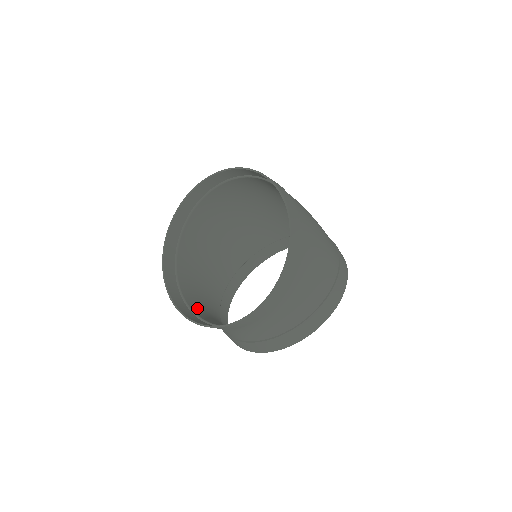
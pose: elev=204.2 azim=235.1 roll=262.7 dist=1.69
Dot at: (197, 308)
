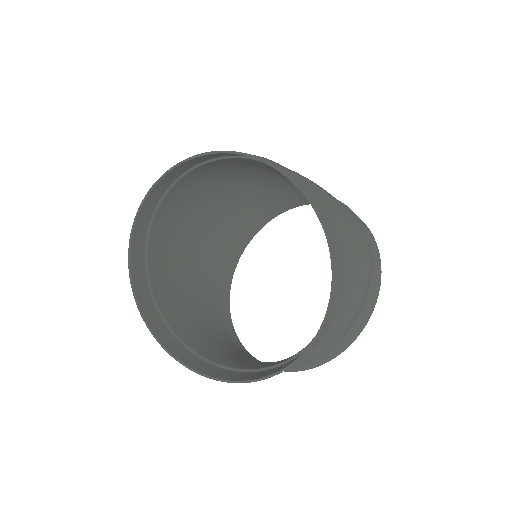
Dot at: (209, 351)
